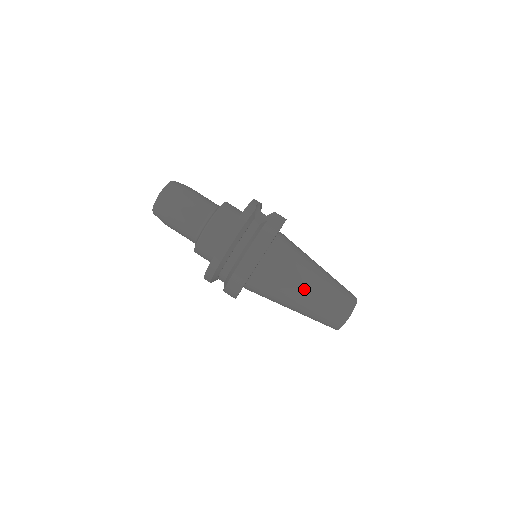
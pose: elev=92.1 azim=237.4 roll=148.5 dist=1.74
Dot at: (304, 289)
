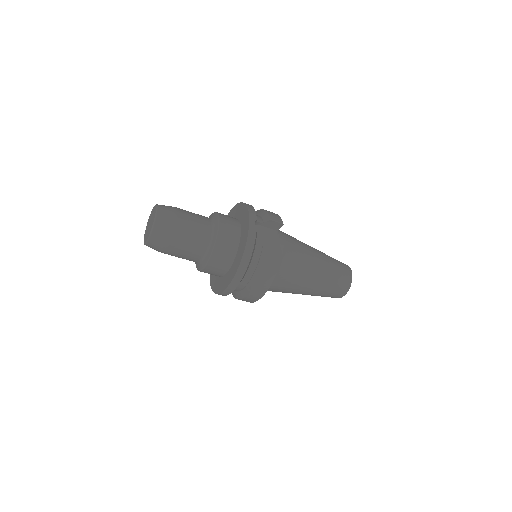
Dot at: (309, 285)
